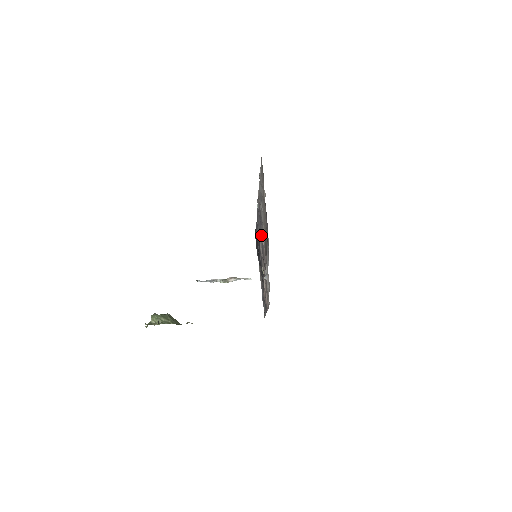
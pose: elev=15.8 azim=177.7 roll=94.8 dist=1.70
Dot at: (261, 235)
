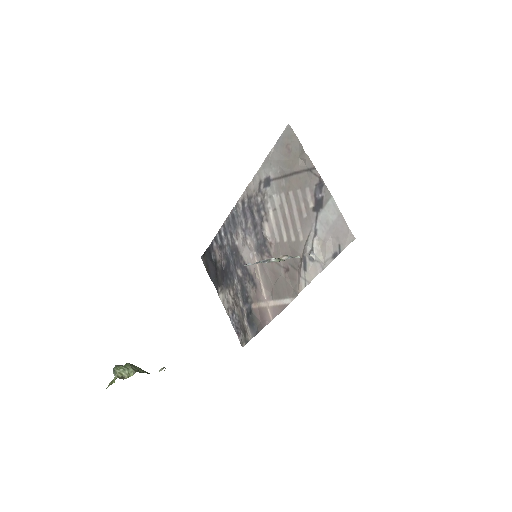
Dot at: (255, 233)
